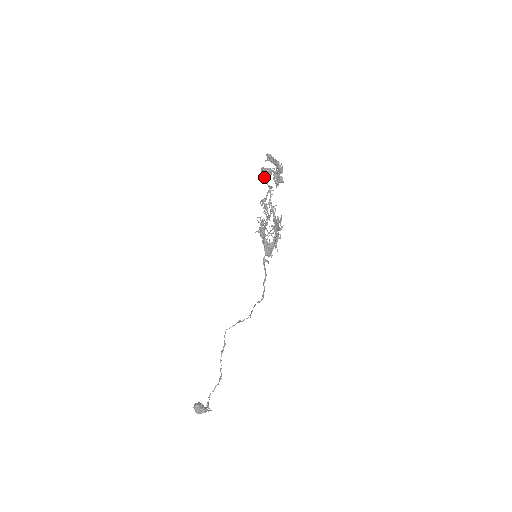
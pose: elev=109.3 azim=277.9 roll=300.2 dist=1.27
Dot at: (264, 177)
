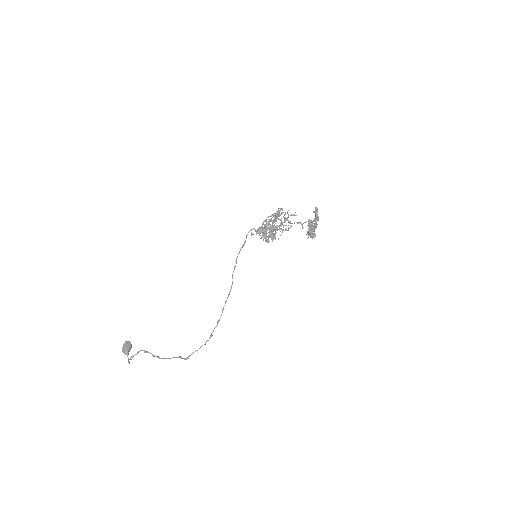
Dot at: occluded
